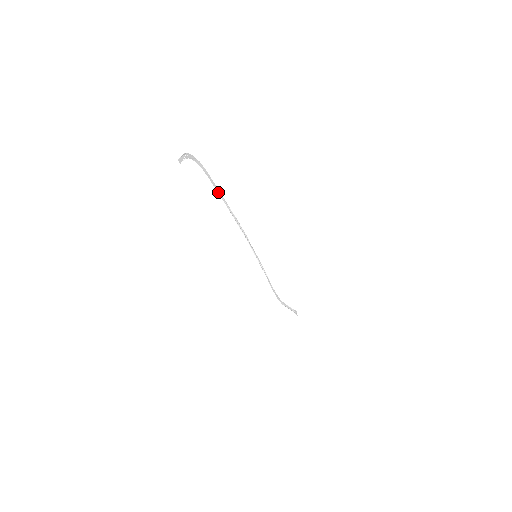
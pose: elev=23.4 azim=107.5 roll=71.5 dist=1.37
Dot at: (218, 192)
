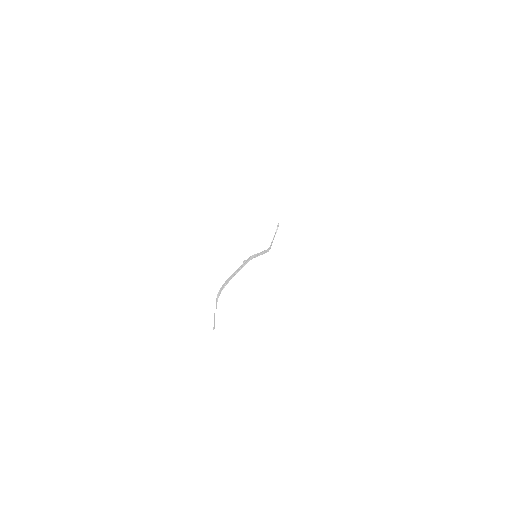
Dot at: (232, 277)
